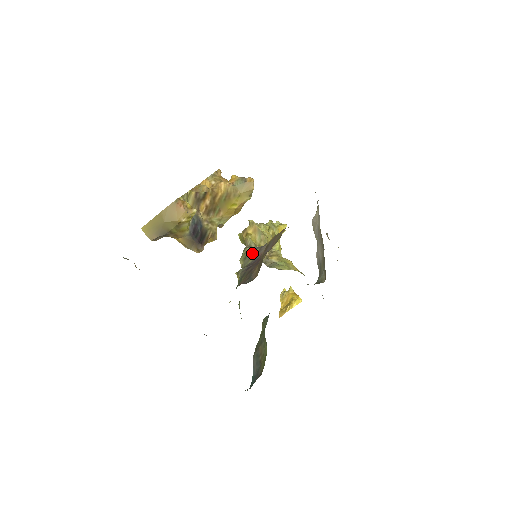
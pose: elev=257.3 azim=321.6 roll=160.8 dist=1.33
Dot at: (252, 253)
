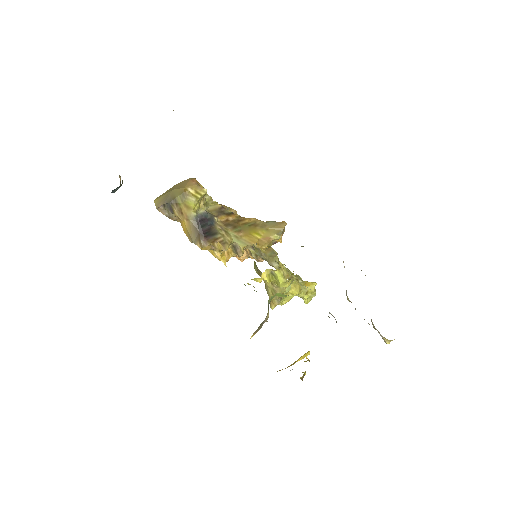
Dot at: occluded
